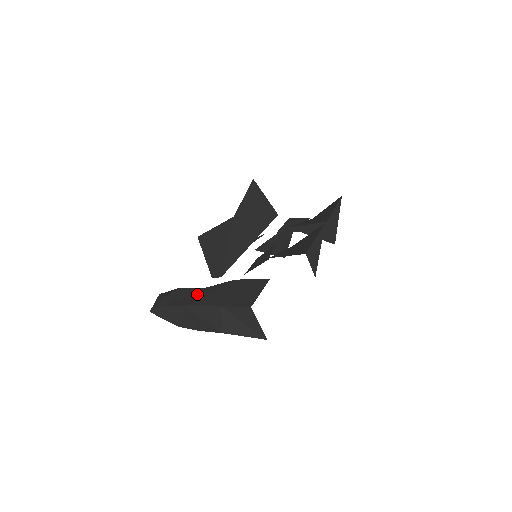
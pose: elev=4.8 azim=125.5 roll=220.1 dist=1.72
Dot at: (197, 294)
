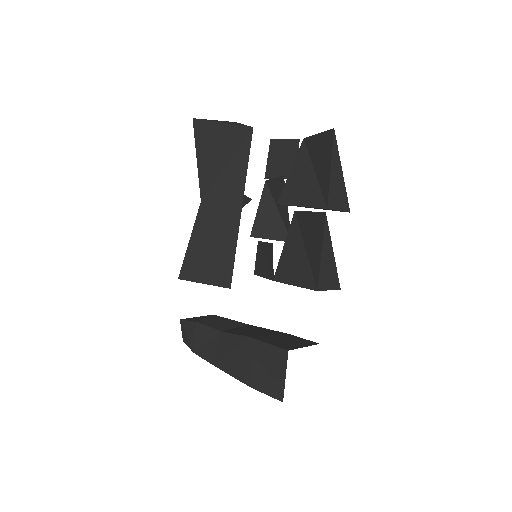
Dot at: (218, 344)
